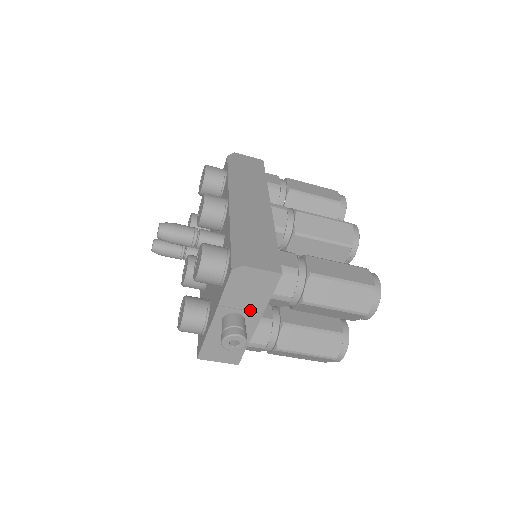
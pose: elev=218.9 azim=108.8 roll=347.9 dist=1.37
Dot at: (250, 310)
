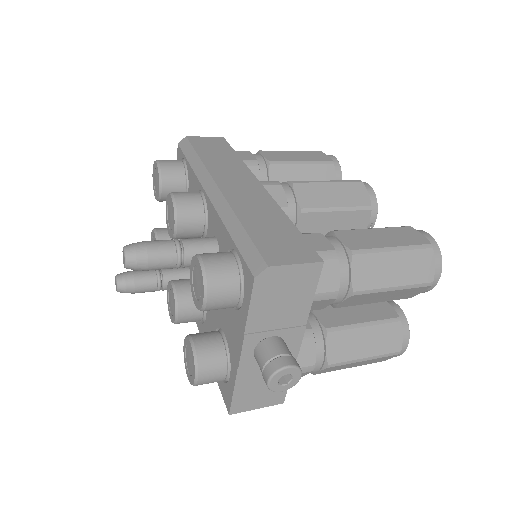
Dot at: (288, 326)
